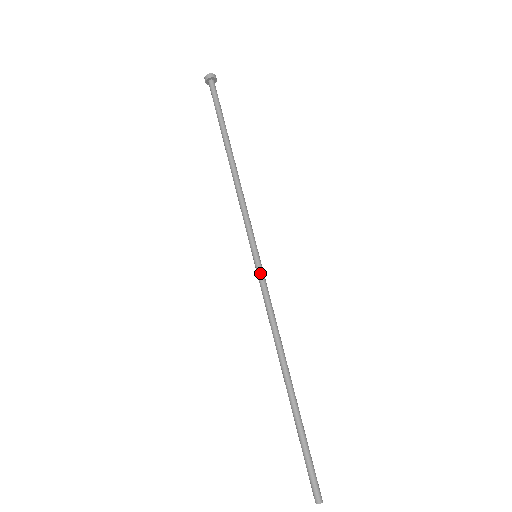
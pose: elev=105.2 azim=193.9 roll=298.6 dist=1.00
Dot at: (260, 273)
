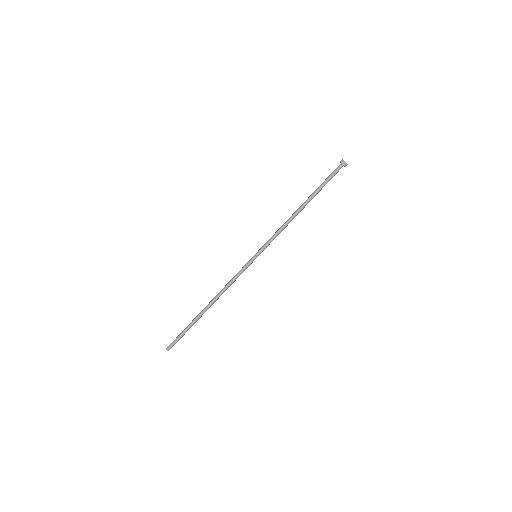
Dot at: (248, 264)
